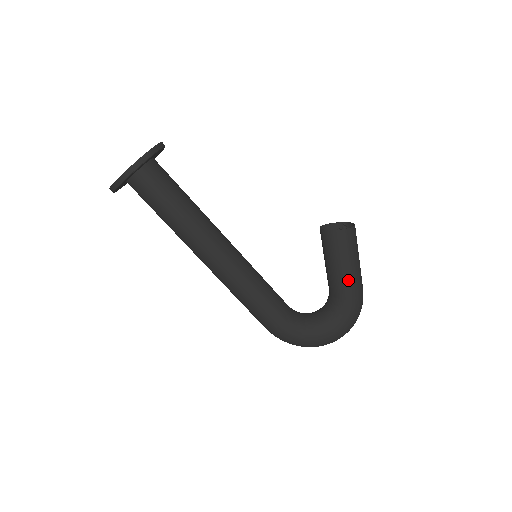
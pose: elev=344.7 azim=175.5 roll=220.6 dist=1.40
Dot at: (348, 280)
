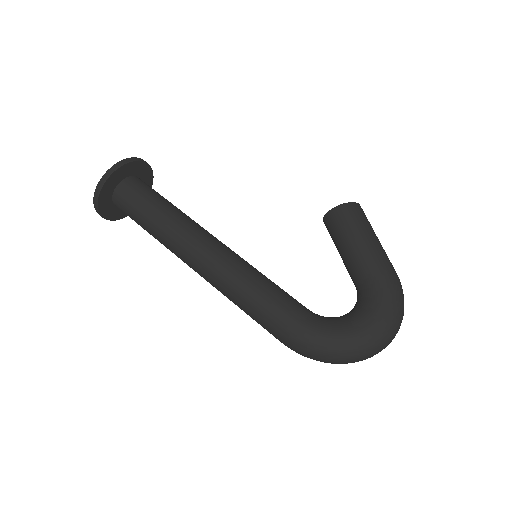
Dot at: (371, 255)
